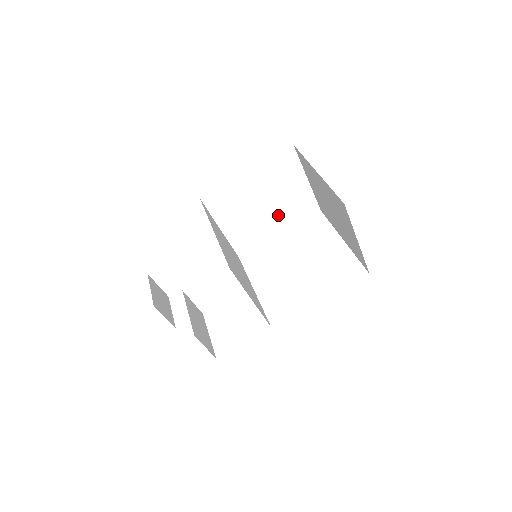
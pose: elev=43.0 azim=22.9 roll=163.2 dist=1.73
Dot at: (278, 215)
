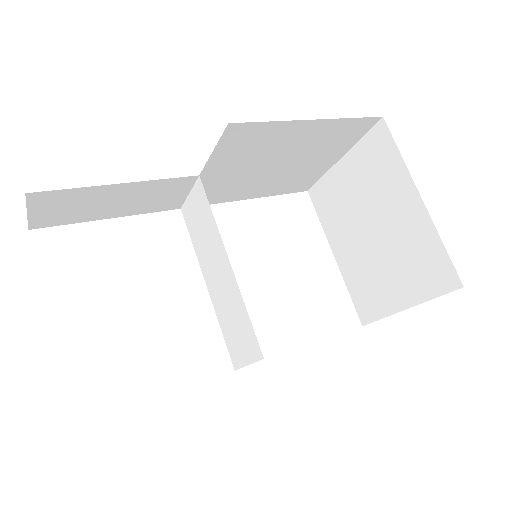
Dot at: (273, 180)
